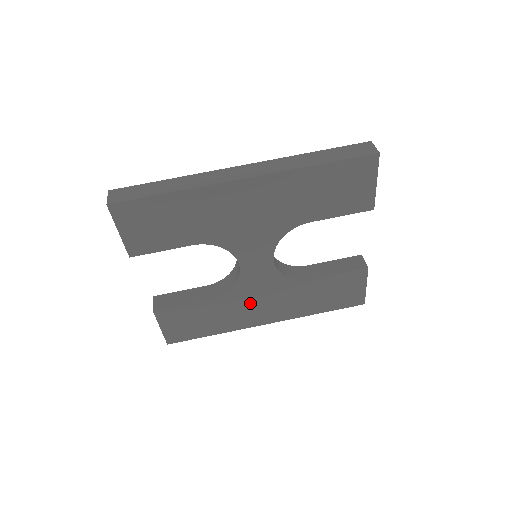
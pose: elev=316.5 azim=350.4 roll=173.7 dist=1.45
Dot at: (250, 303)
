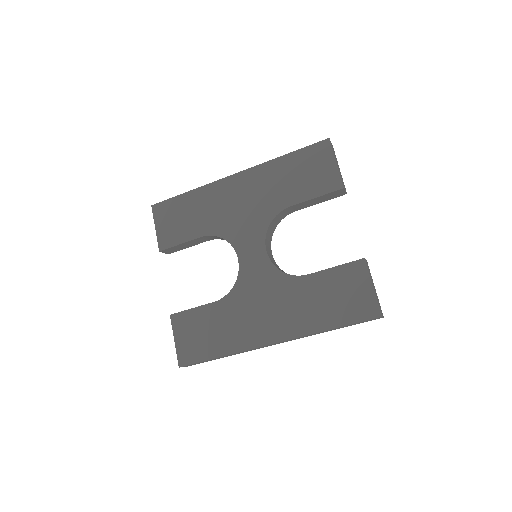
Dot at: (252, 309)
